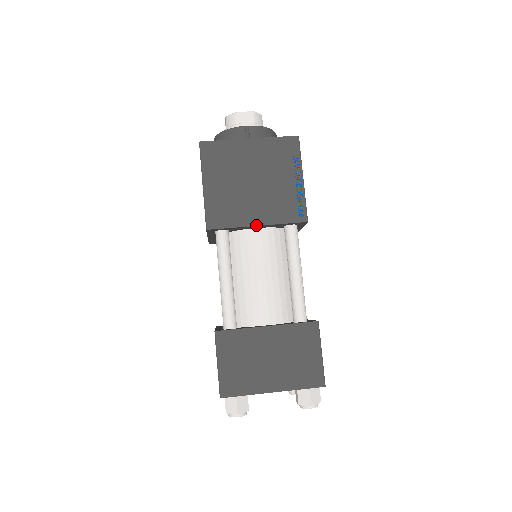
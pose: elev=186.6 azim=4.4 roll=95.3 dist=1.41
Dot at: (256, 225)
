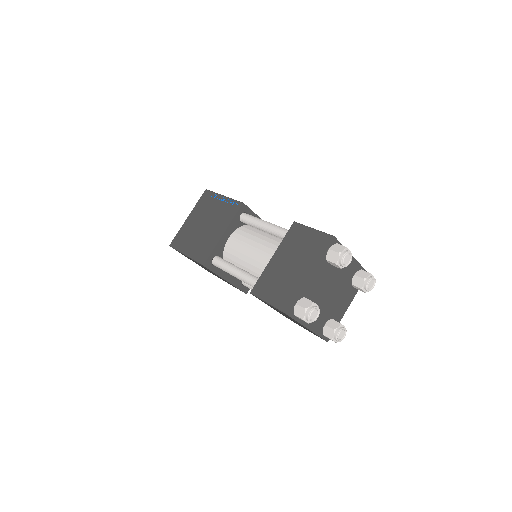
Dot at: (222, 235)
